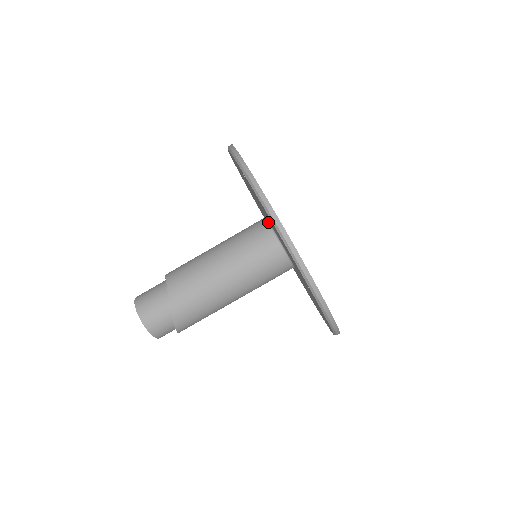
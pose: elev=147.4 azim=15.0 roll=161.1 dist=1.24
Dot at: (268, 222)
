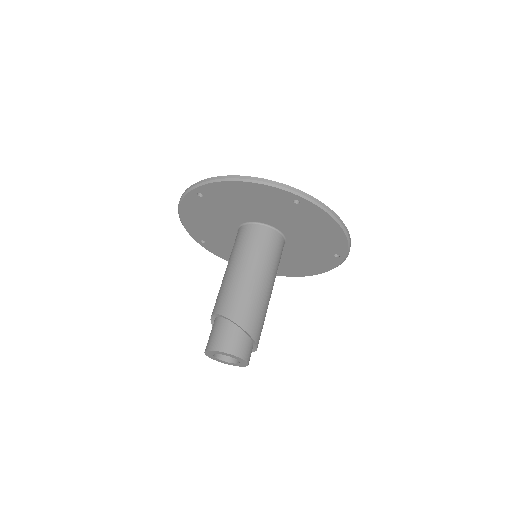
Dot at: (242, 225)
